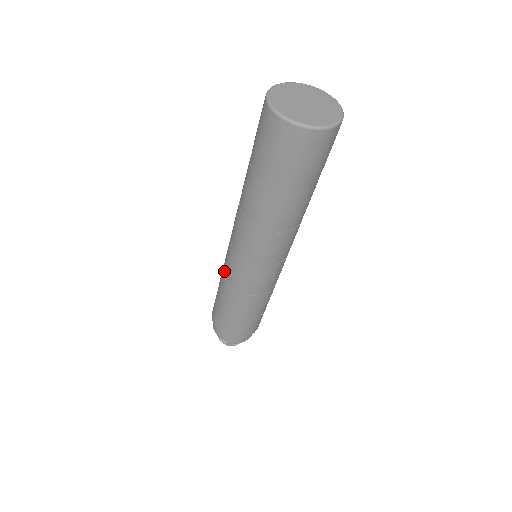
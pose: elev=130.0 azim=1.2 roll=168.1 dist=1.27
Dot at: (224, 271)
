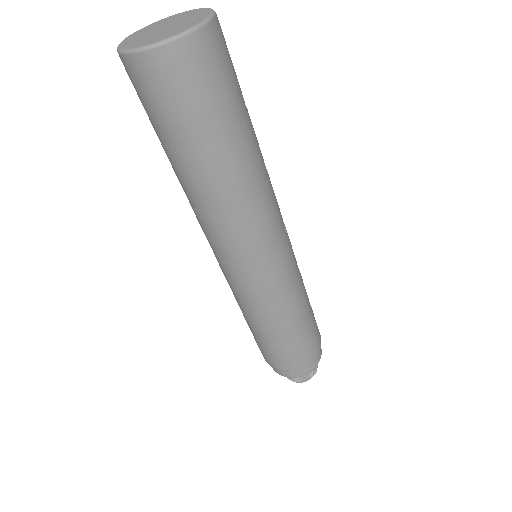
Dot at: occluded
